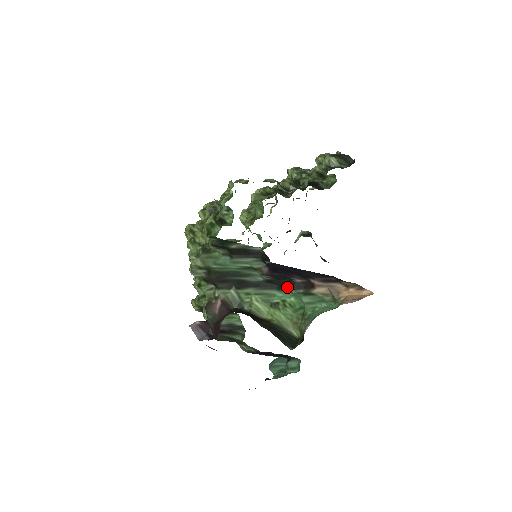
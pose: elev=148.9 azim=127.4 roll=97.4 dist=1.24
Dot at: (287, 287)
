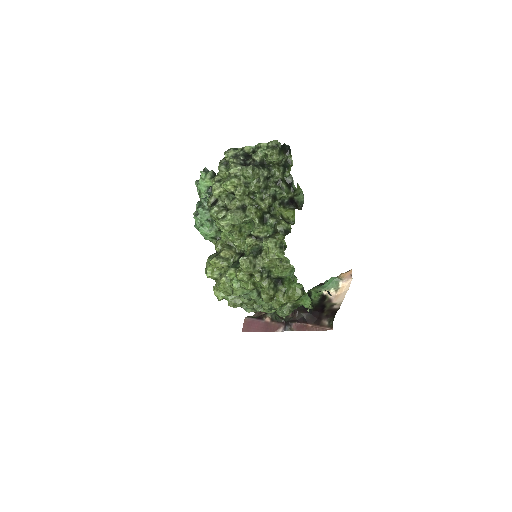
Dot at: occluded
